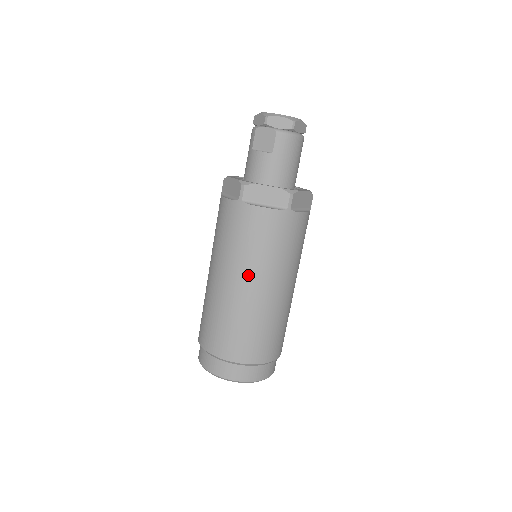
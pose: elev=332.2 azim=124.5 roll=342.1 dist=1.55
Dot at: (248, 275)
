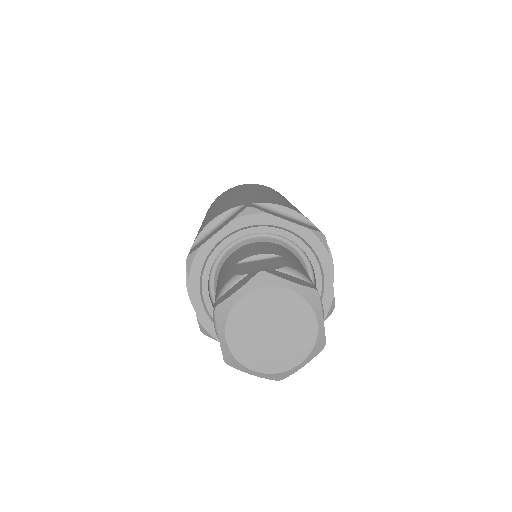
Dot at: occluded
